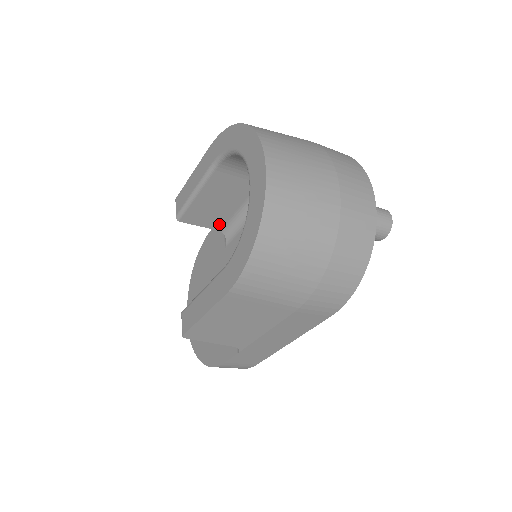
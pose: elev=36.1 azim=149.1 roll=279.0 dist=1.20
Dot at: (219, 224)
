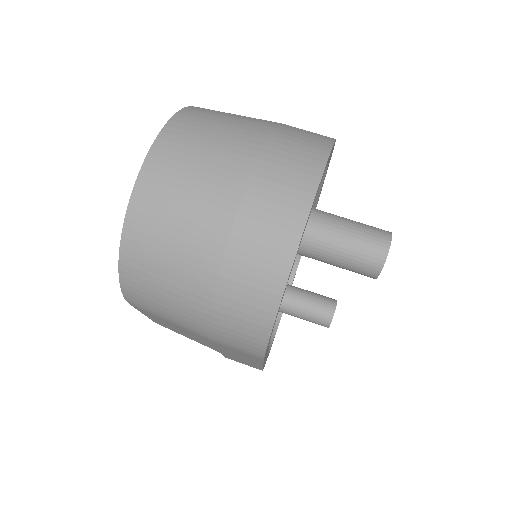
Dot at: occluded
